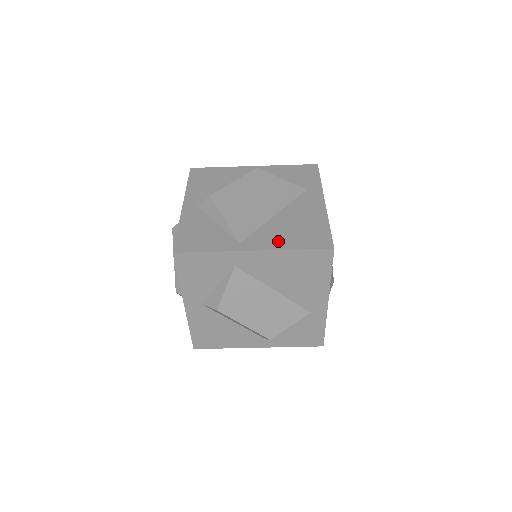
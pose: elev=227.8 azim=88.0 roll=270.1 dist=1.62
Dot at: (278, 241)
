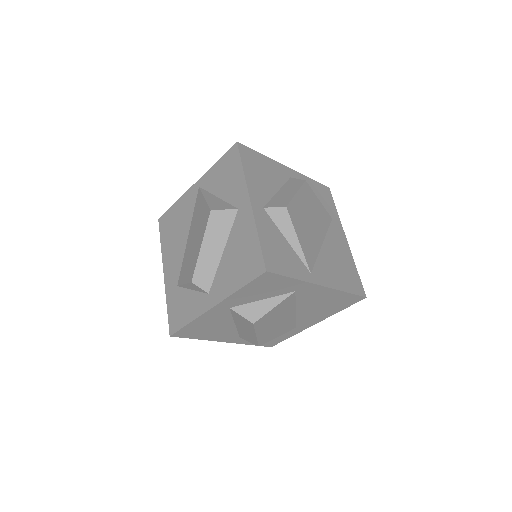
Dot at: (334, 279)
